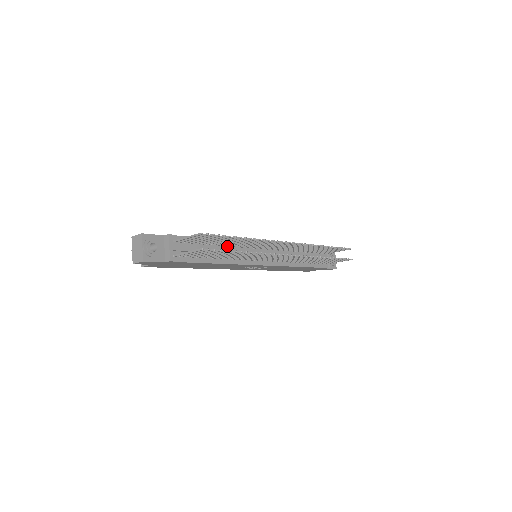
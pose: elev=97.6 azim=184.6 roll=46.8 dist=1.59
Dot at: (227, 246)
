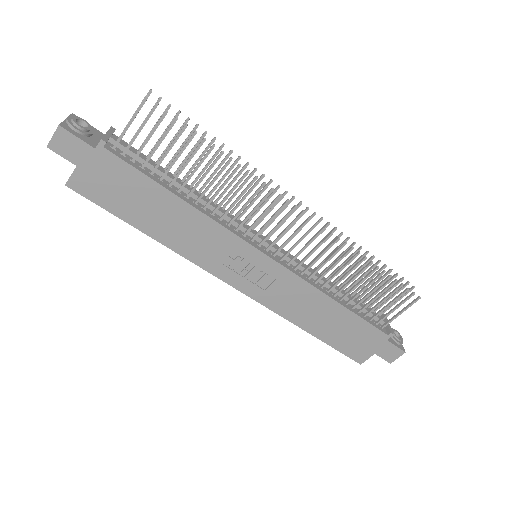
Dot at: occluded
